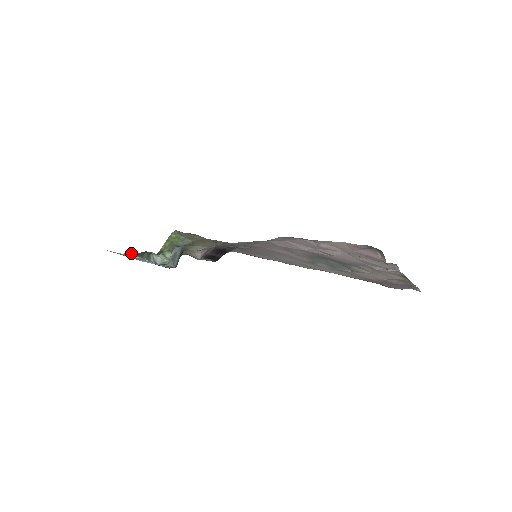
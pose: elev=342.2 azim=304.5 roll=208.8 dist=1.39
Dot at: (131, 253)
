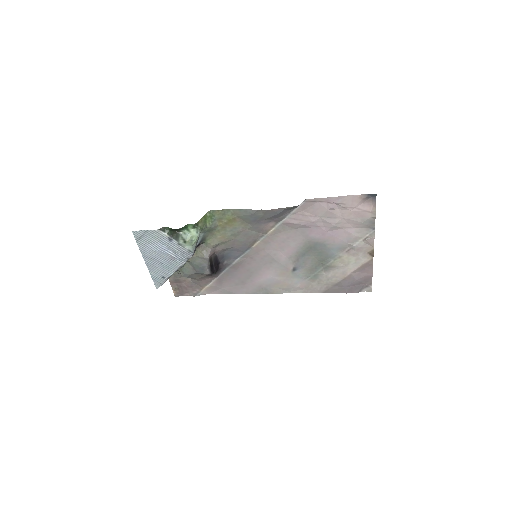
Dot at: (164, 230)
